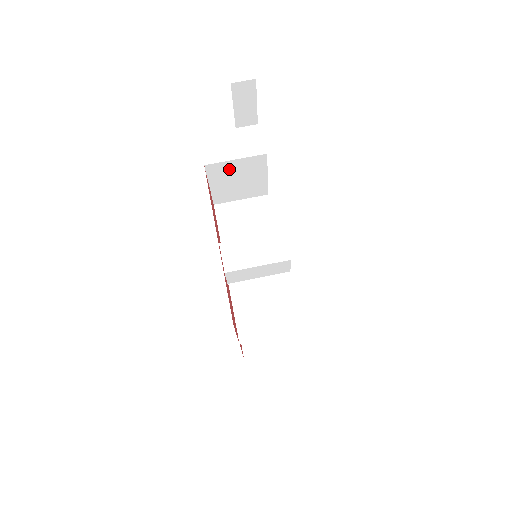
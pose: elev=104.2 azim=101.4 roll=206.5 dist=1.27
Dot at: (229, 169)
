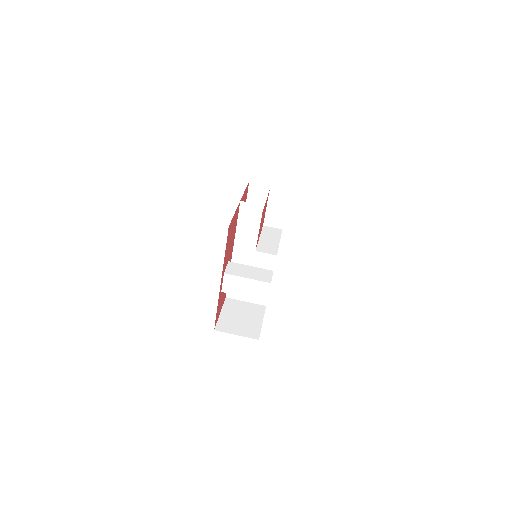
Dot at: occluded
